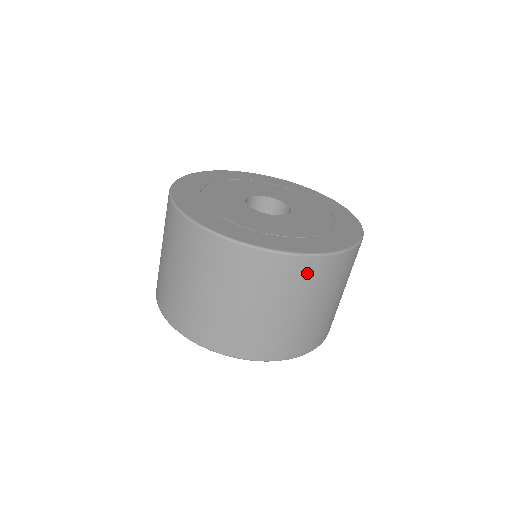
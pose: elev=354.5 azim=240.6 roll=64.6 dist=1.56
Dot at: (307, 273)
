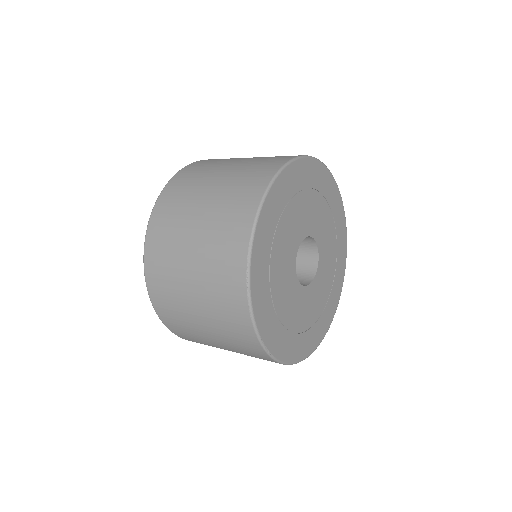
Dot at: occluded
